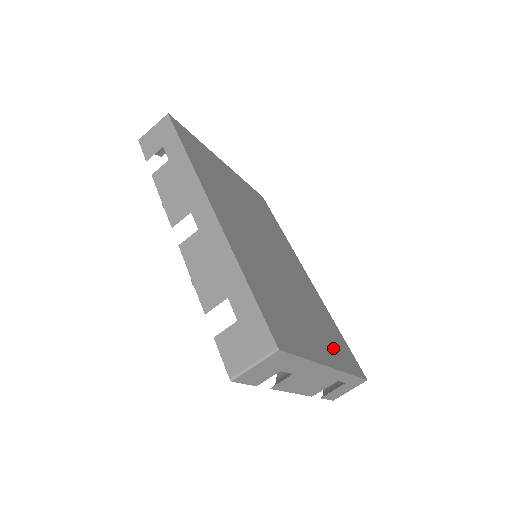
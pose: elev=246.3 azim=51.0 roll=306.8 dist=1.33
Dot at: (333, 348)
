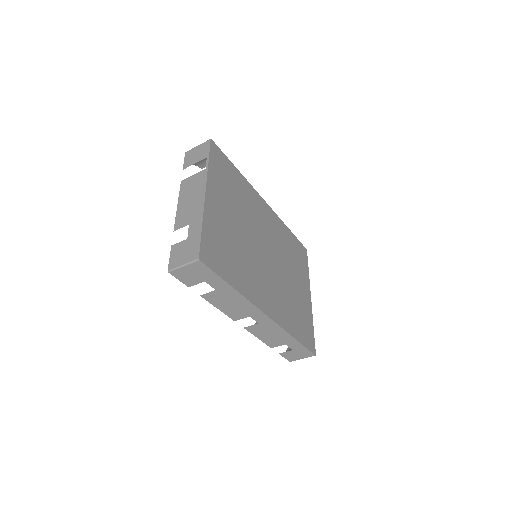
Dot at: (302, 272)
